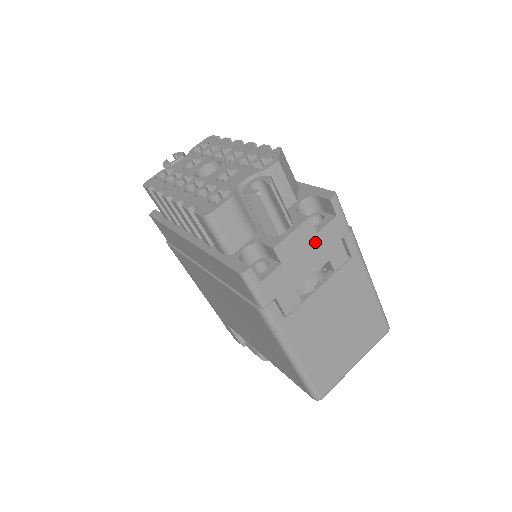
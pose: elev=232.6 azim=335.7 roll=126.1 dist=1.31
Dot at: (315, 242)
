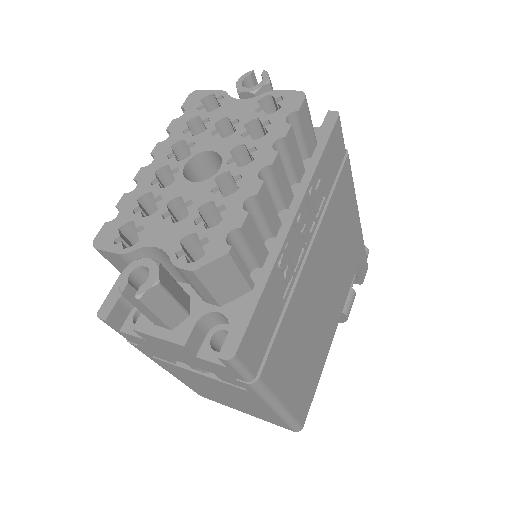
Dot at: (193, 358)
